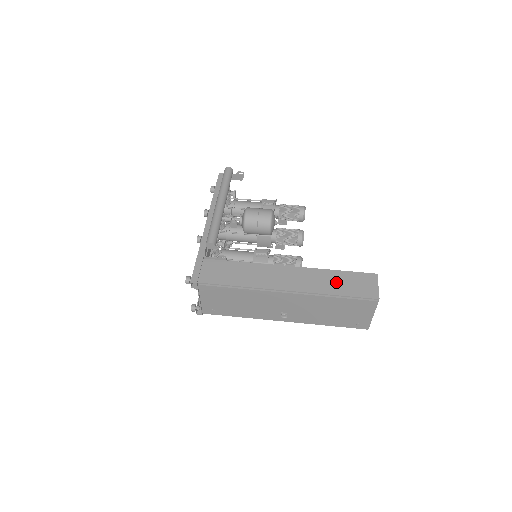
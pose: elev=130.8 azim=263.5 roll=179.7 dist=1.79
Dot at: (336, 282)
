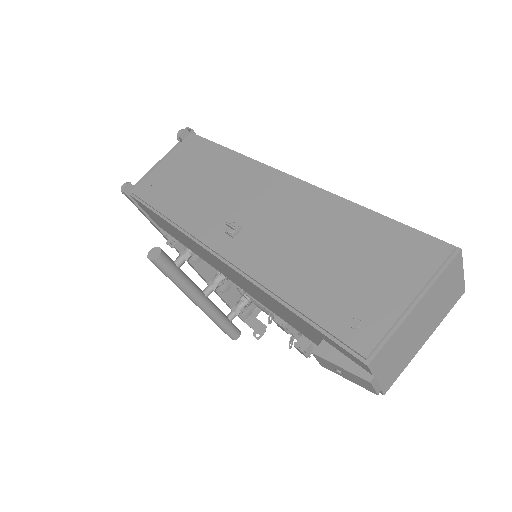
Dot at: occluded
